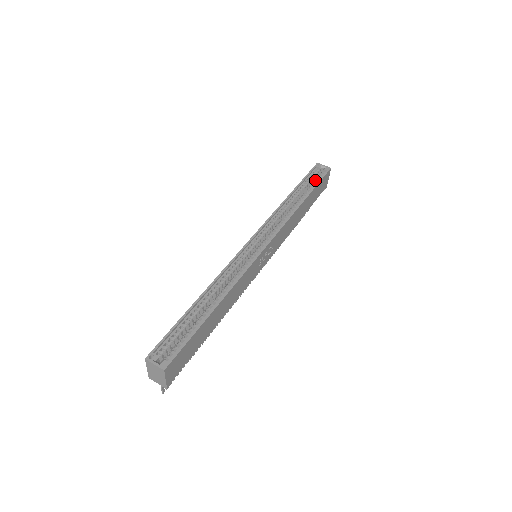
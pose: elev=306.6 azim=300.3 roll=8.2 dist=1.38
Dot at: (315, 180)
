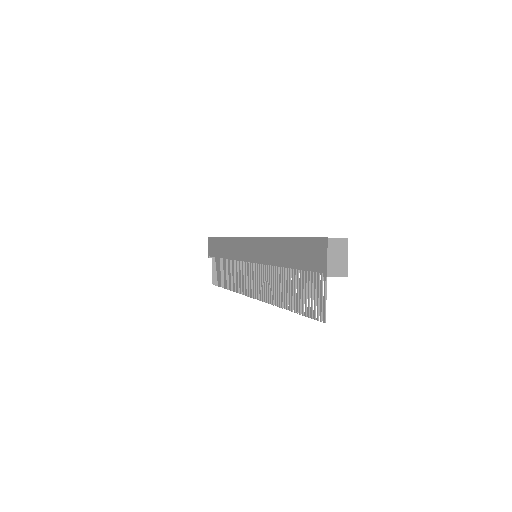
Dot at: occluded
